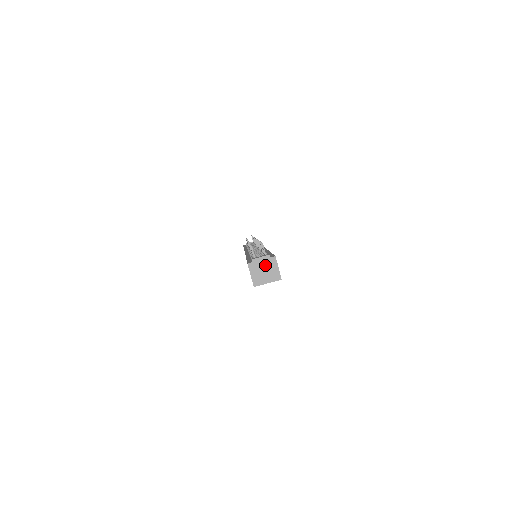
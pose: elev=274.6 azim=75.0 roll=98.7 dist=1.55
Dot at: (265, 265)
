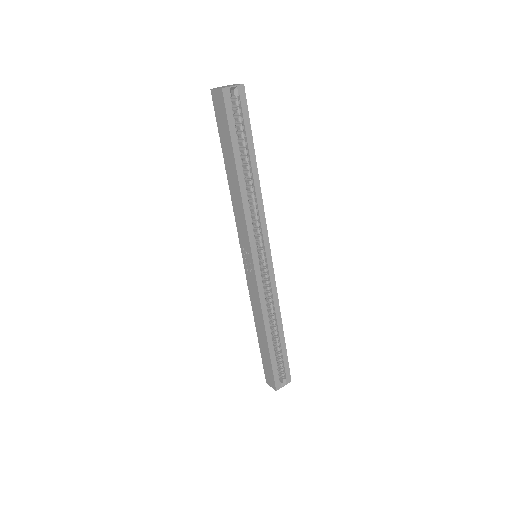
Dot at: (226, 86)
